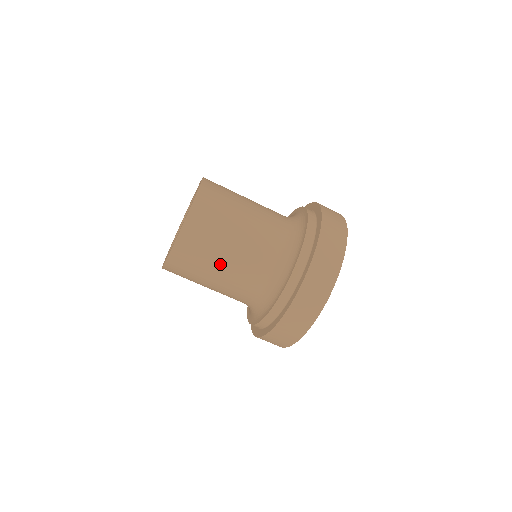
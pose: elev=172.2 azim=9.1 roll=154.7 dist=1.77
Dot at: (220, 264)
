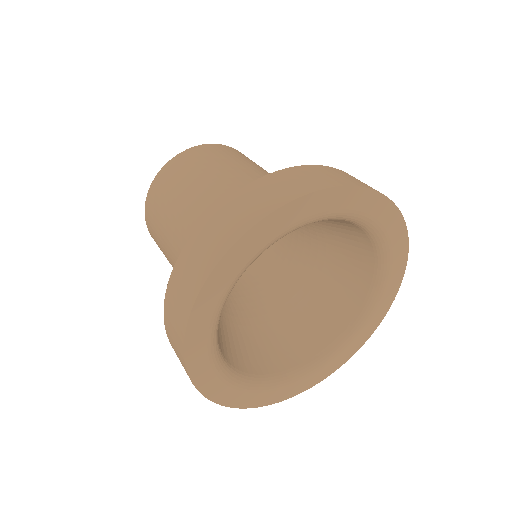
Dot at: (170, 221)
